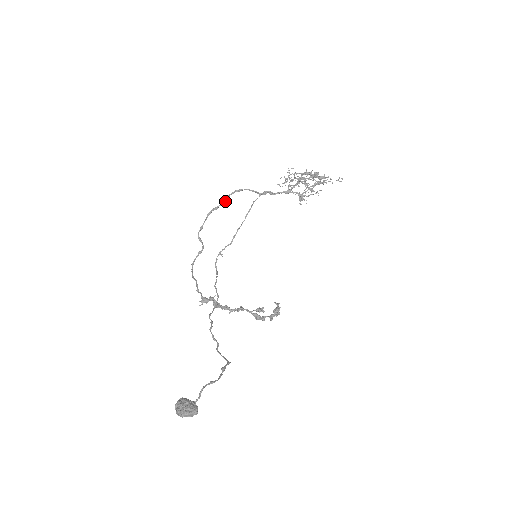
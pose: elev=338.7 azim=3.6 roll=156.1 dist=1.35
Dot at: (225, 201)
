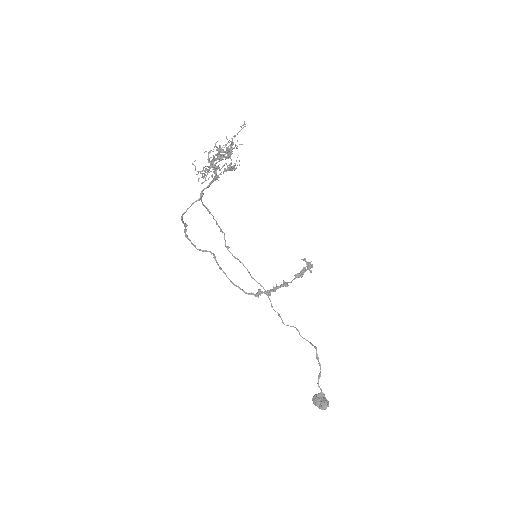
Dot at: (184, 224)
